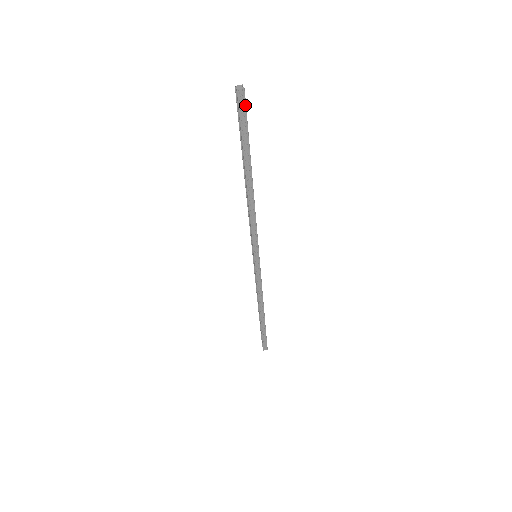
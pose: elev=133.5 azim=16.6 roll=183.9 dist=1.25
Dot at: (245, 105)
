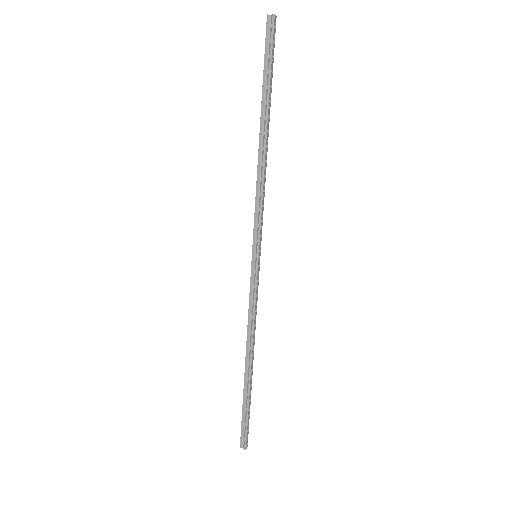
Dot at: occluded
